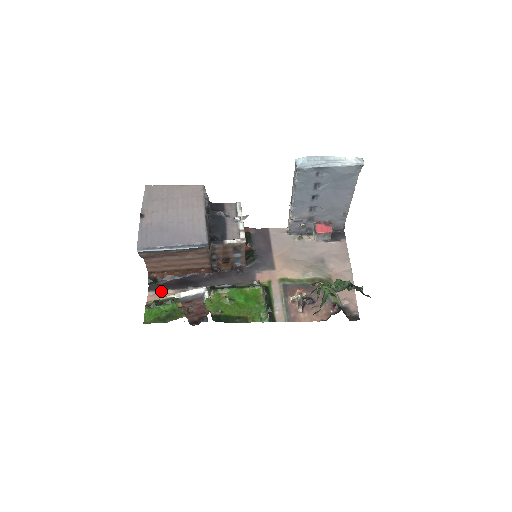
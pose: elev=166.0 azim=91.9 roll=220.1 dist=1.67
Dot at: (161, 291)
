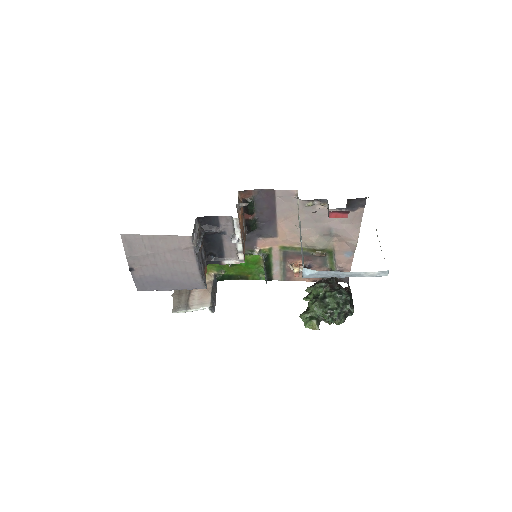
Dot at: occluded
